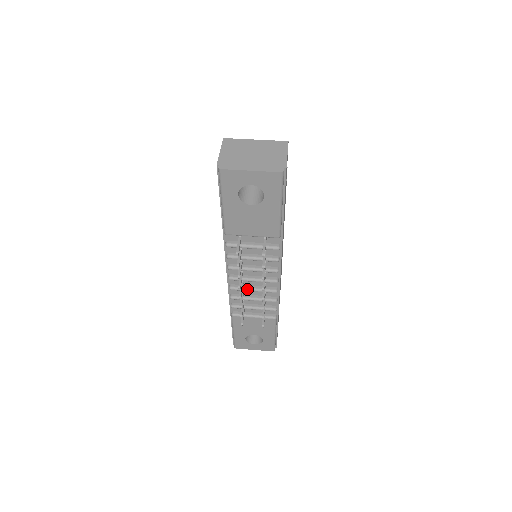
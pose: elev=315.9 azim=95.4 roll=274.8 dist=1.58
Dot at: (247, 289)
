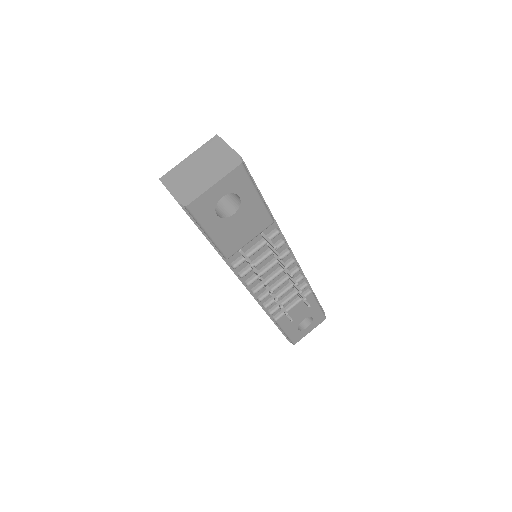
Dot at: (274, 288)
